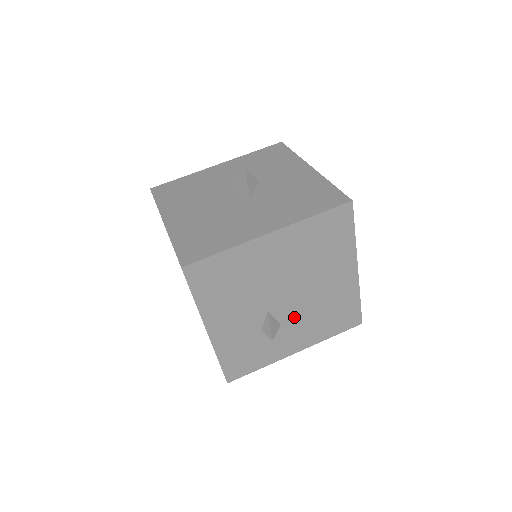
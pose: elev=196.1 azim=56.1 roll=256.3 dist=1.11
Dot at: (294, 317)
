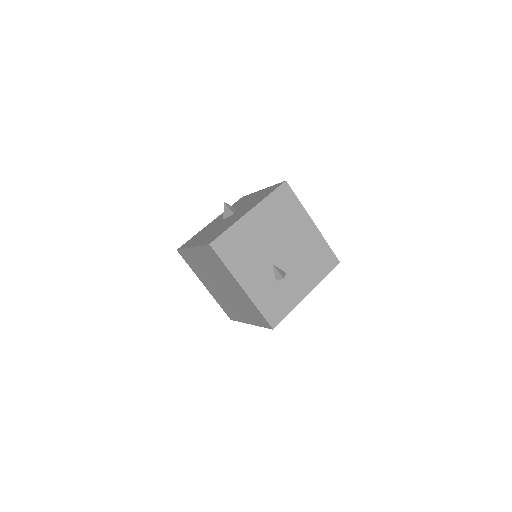
Dot at: (292, 266)
